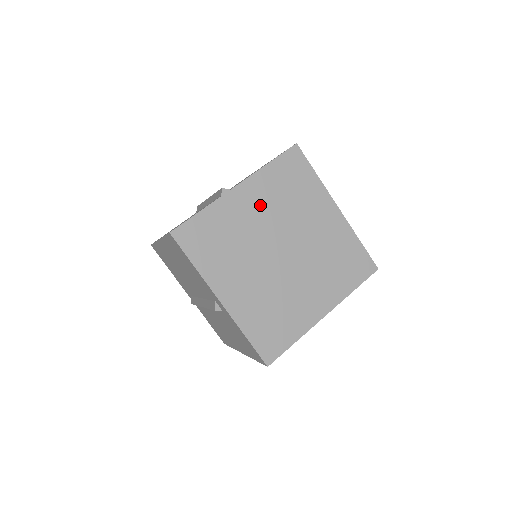
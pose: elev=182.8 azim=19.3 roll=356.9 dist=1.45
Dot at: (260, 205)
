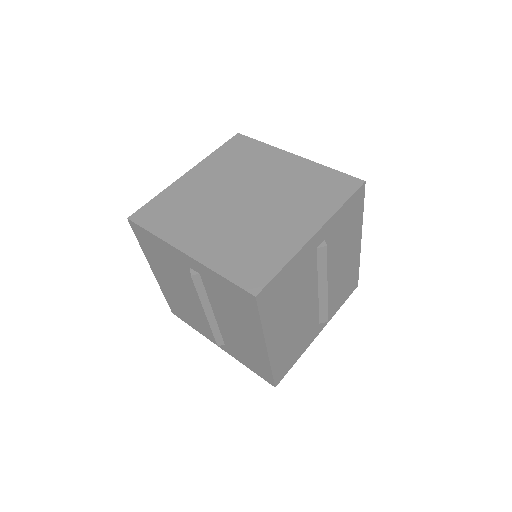
Dot at: (213, 177)
